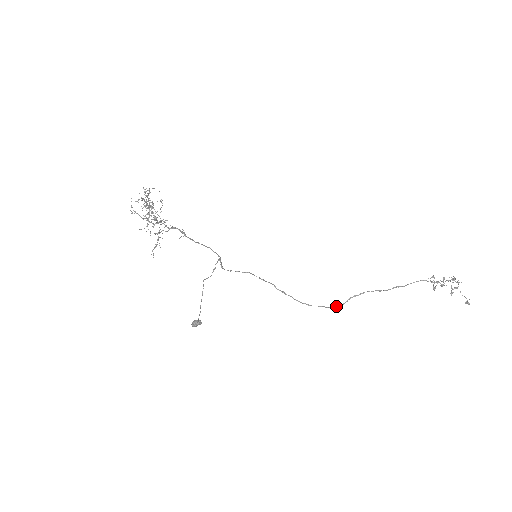
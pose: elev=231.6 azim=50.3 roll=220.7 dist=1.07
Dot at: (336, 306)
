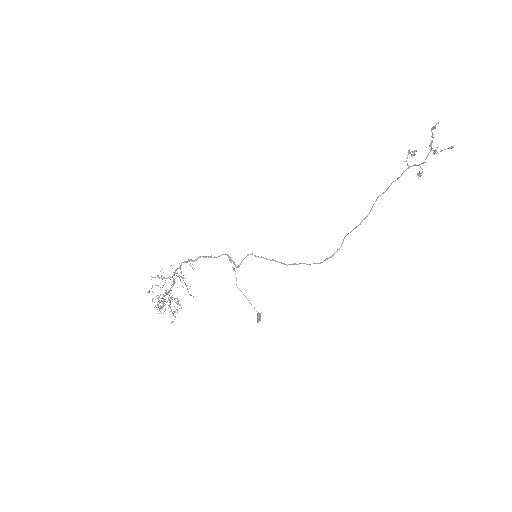
Dot at: (337, 250)
